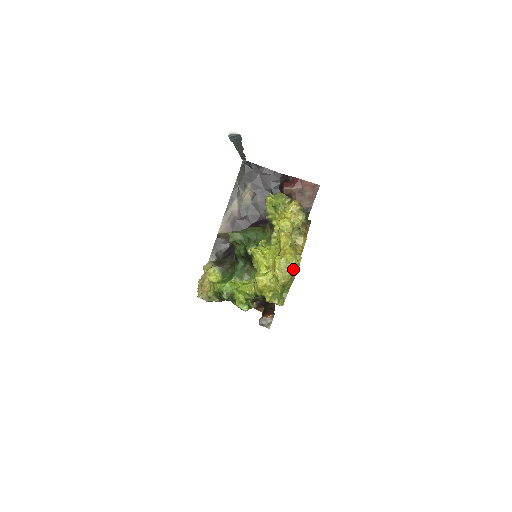
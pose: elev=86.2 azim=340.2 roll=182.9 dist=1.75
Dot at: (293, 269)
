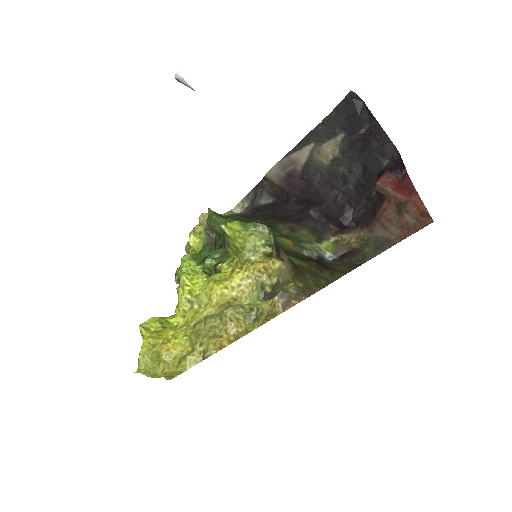
Dot at: (162, 374)
